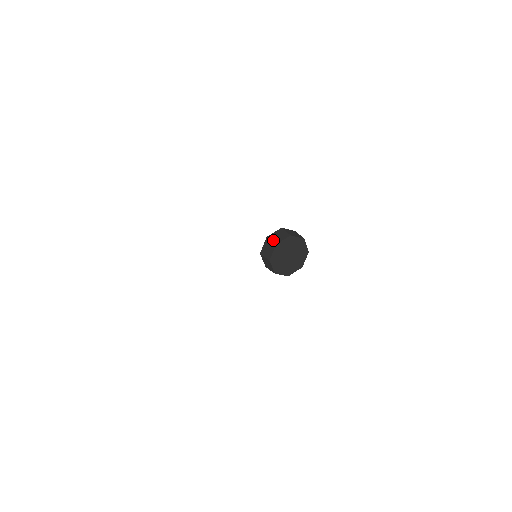
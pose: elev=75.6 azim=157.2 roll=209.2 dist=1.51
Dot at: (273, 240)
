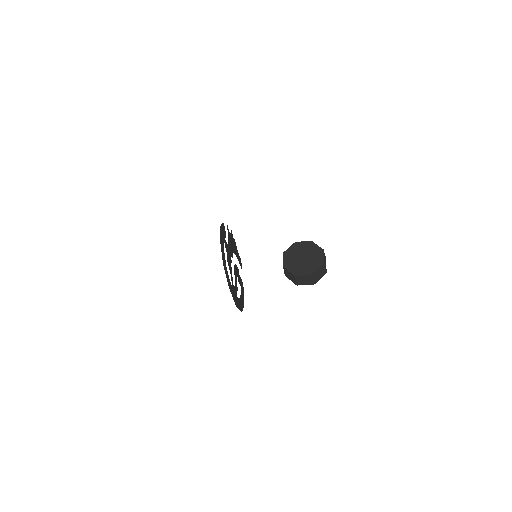
Dot at: occluded
